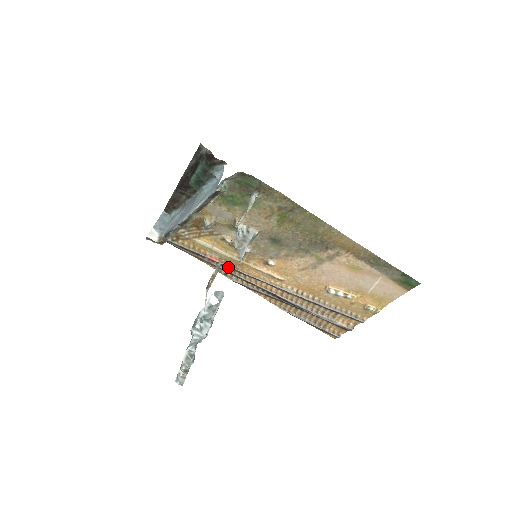
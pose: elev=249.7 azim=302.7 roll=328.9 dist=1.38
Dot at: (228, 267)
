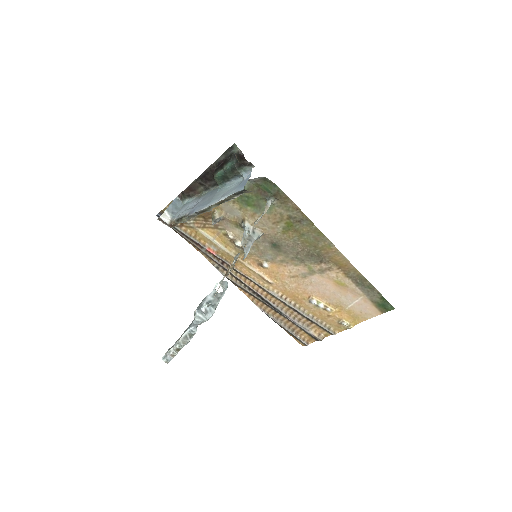
Dot at: (223, 261)
